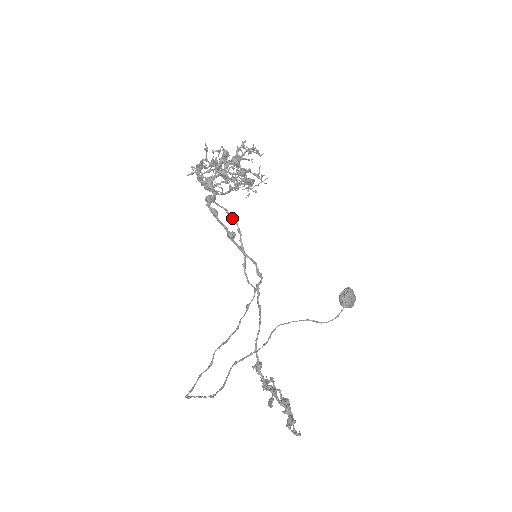
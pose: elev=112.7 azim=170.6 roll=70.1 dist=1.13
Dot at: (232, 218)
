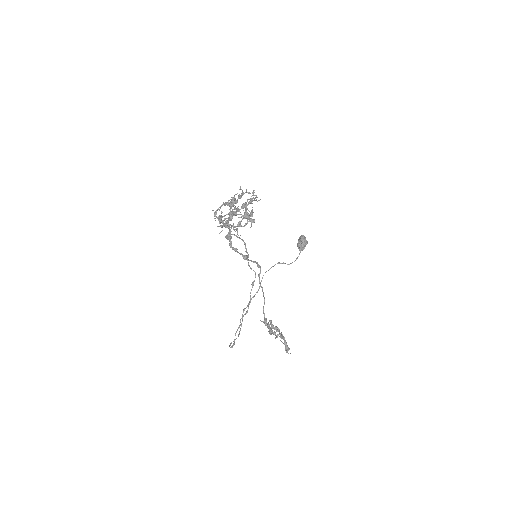
Dot at: (241, 239)
